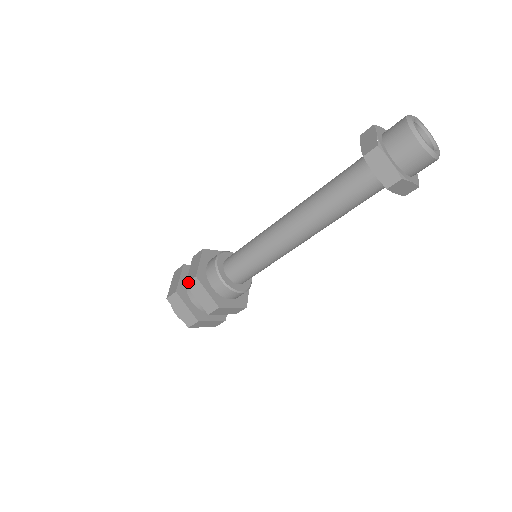
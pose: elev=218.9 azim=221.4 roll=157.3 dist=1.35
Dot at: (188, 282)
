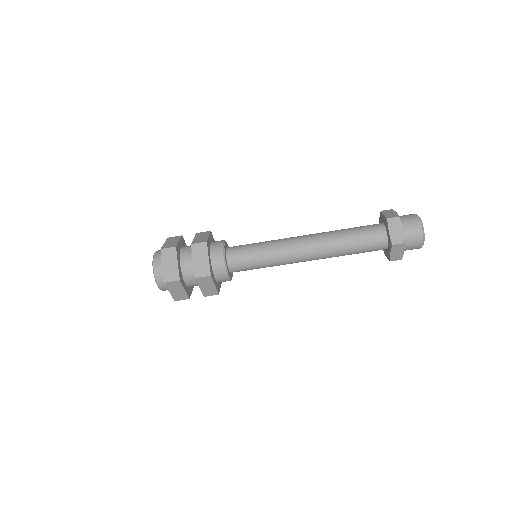
Dot at: (199, 277)
